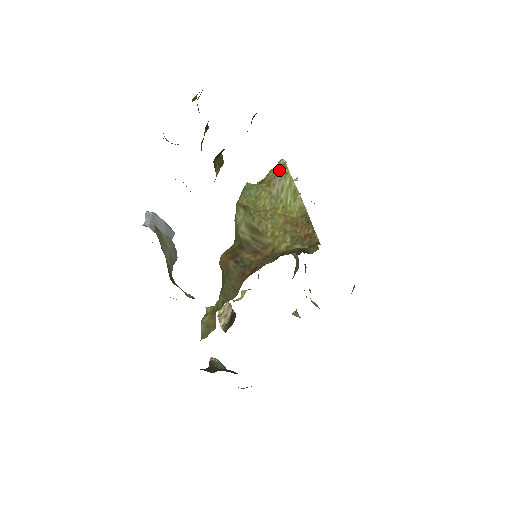
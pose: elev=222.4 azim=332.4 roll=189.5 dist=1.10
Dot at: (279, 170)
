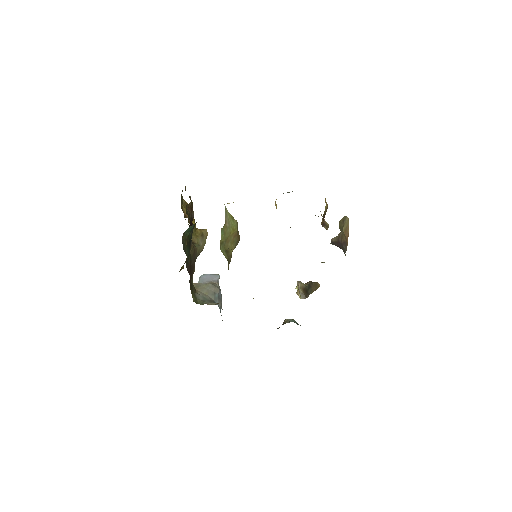
Dot at: (225, 212)
